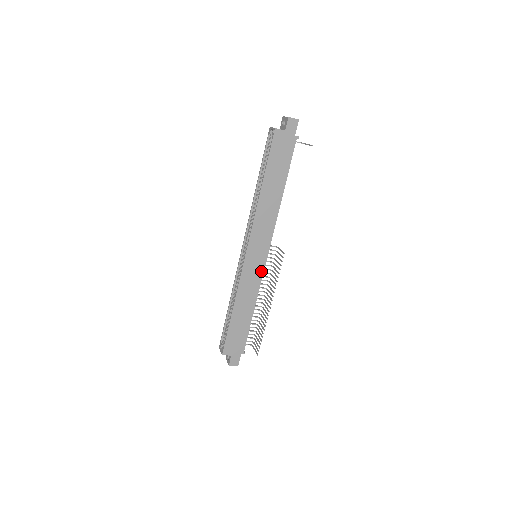
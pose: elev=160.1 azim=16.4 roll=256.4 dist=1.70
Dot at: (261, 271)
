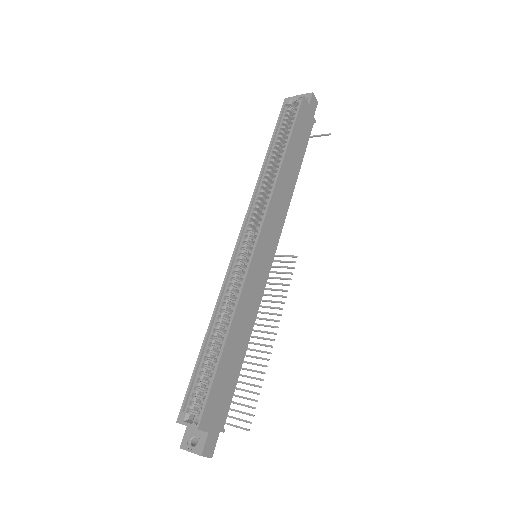
Dot at: (265, 278)
